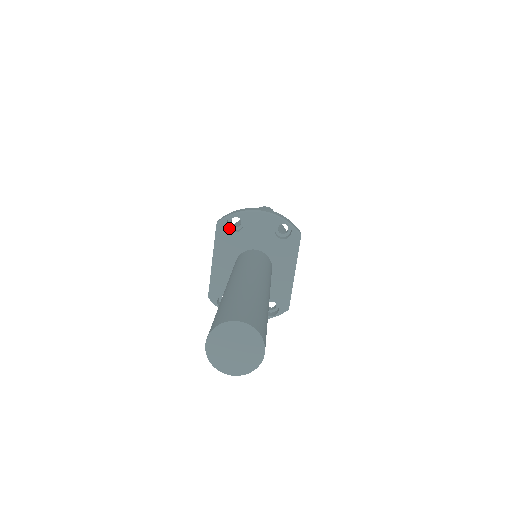
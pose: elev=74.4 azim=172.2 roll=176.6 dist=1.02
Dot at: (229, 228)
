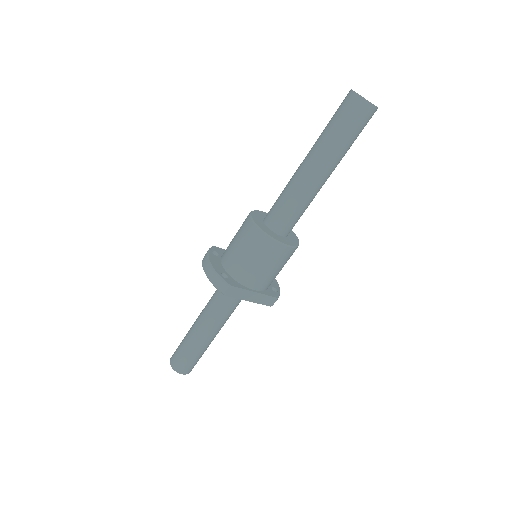
Dot at: occluded
